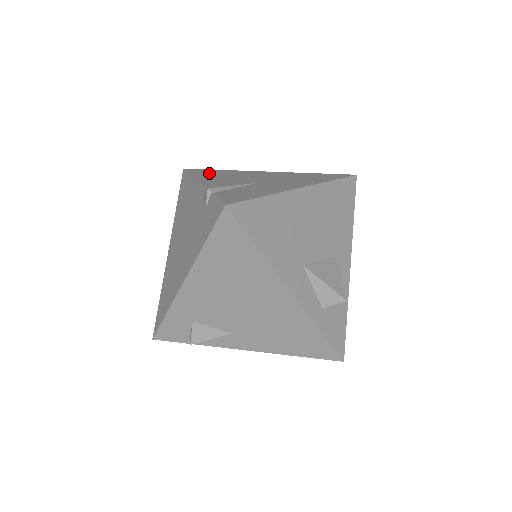
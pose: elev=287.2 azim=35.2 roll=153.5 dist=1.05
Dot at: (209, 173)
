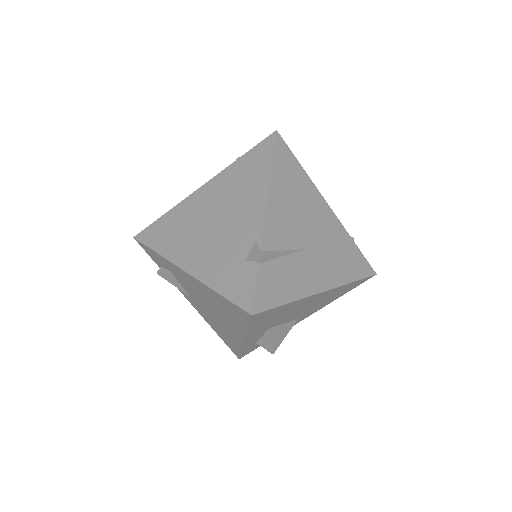
Dot at: (287, 175)
